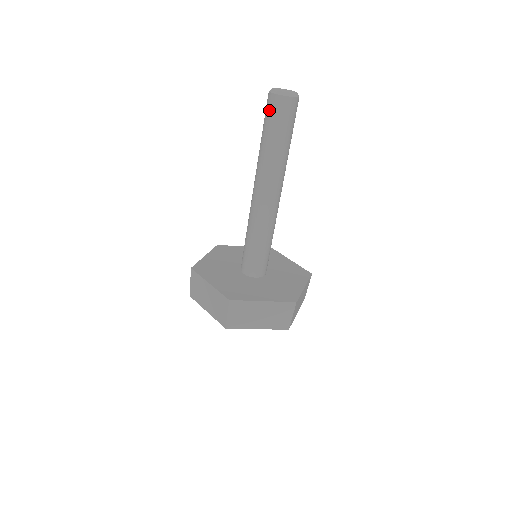
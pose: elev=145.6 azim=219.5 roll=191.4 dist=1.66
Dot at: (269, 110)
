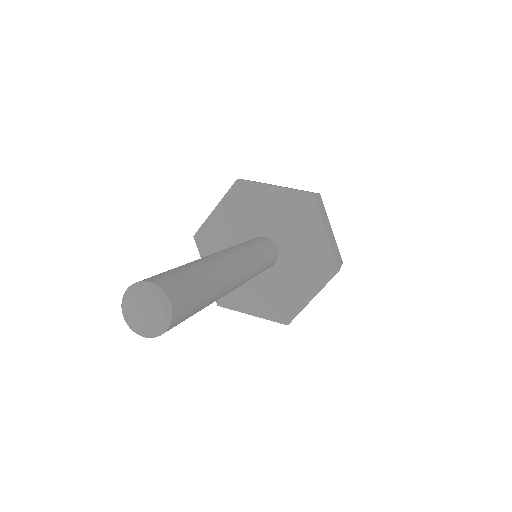
Dot at: occluded
